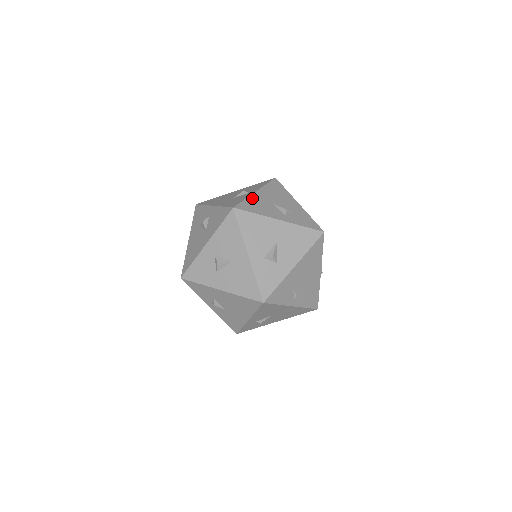
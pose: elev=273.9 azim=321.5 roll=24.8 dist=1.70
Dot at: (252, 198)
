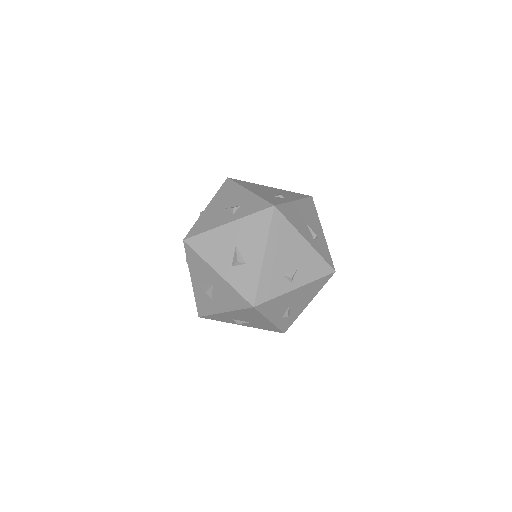
Dot at: (202, 217)
